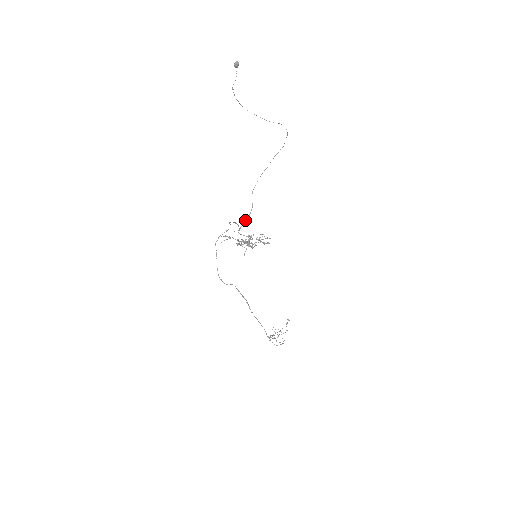
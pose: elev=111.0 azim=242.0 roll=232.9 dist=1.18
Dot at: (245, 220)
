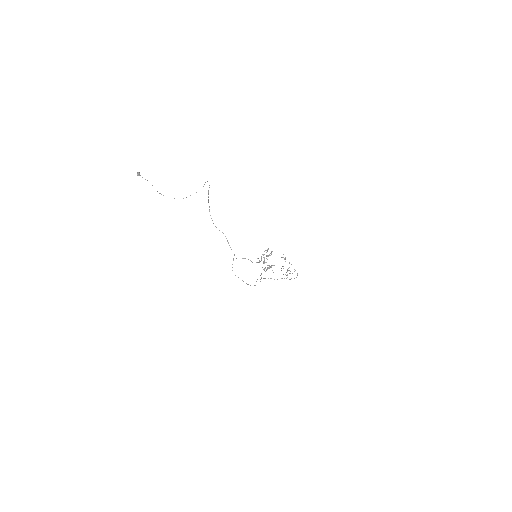
Dot at: occluded
